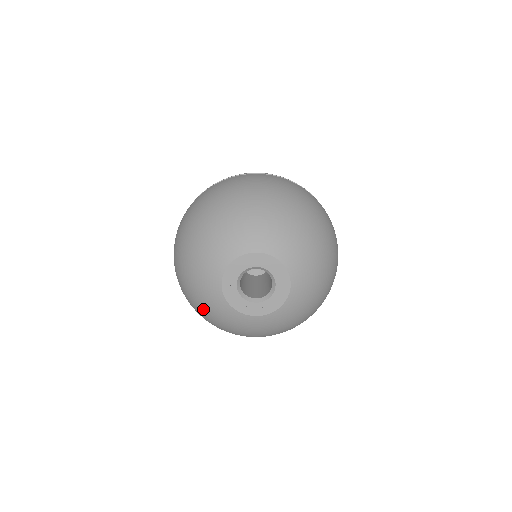
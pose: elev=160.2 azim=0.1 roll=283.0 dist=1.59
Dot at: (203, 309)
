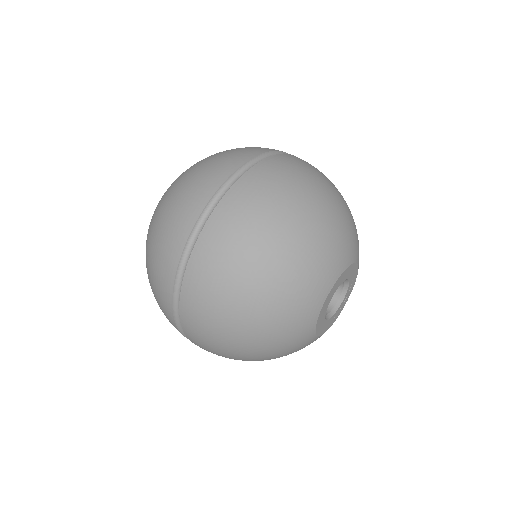
Dot at: (270, 352)
